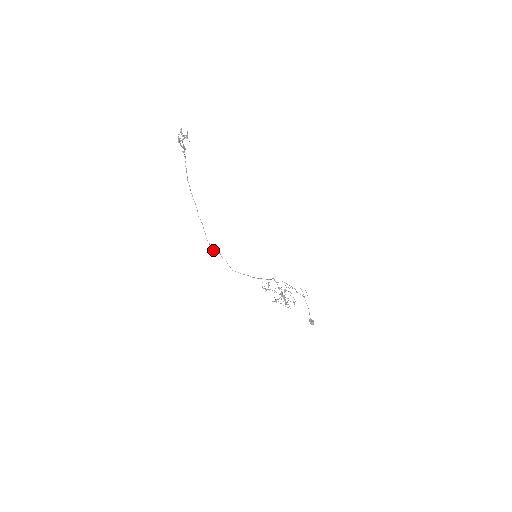
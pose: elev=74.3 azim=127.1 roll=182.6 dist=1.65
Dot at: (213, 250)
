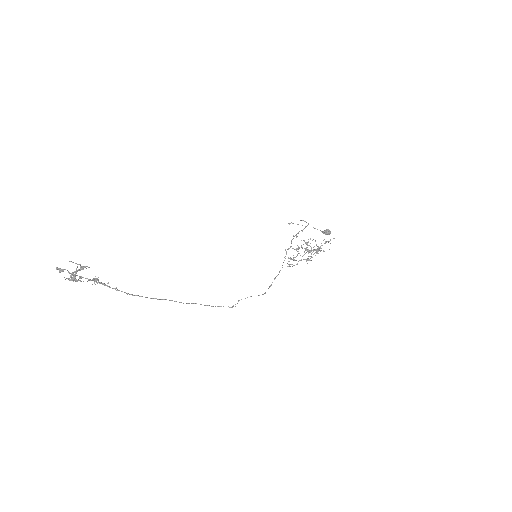
Dot at: occluded
